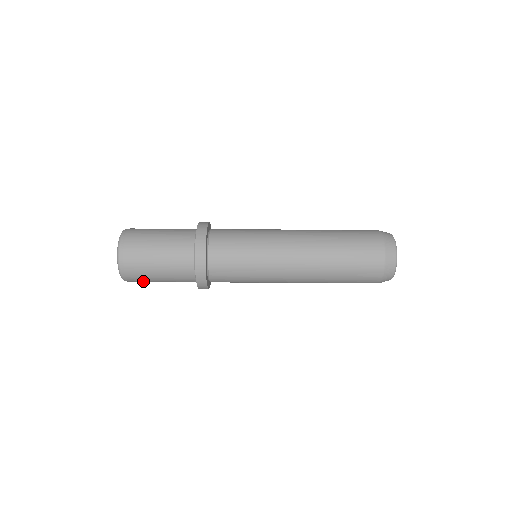
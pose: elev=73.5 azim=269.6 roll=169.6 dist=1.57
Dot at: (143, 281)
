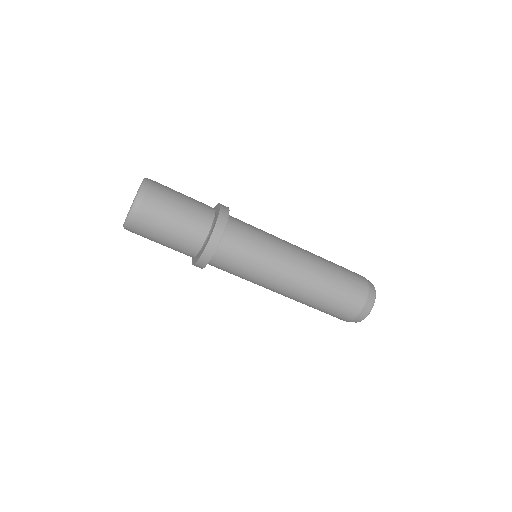
Dot at: occluded
